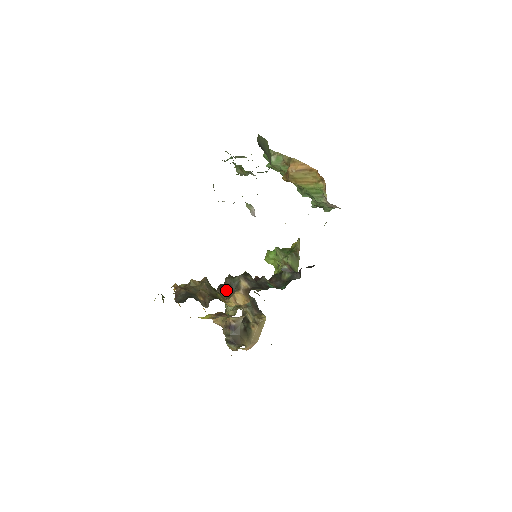
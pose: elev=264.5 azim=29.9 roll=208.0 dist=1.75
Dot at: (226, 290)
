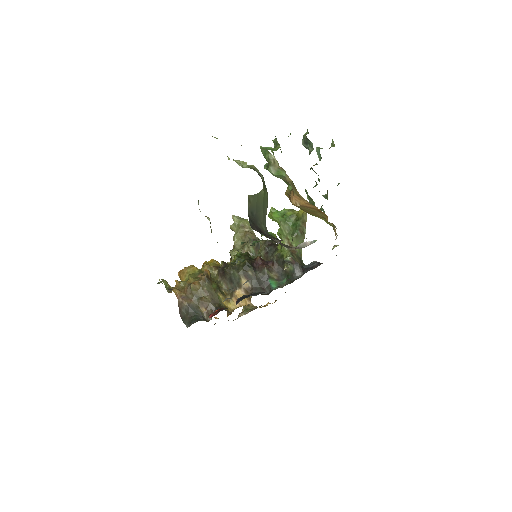
Dot at: (227, 282)
